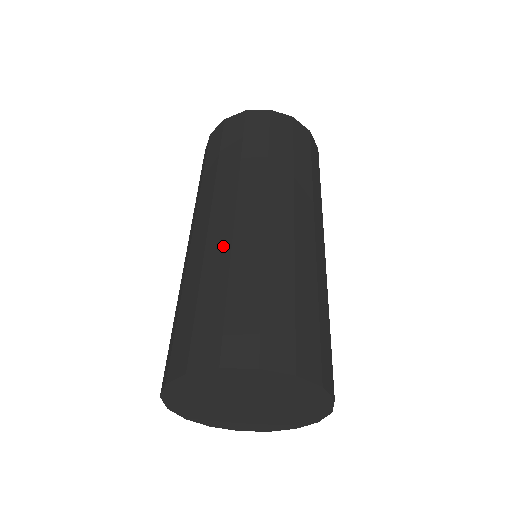
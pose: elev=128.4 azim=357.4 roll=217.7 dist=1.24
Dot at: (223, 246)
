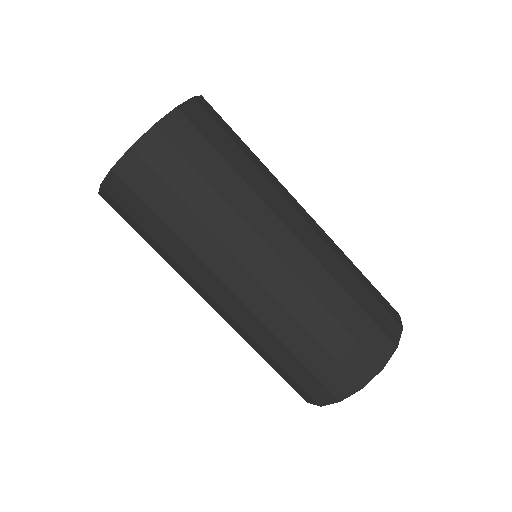
Dot at: occluded
